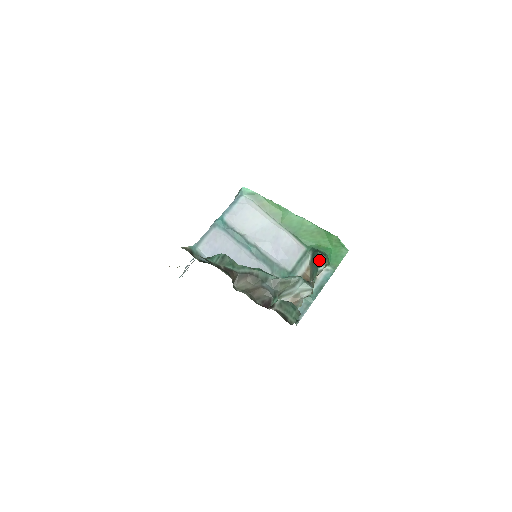
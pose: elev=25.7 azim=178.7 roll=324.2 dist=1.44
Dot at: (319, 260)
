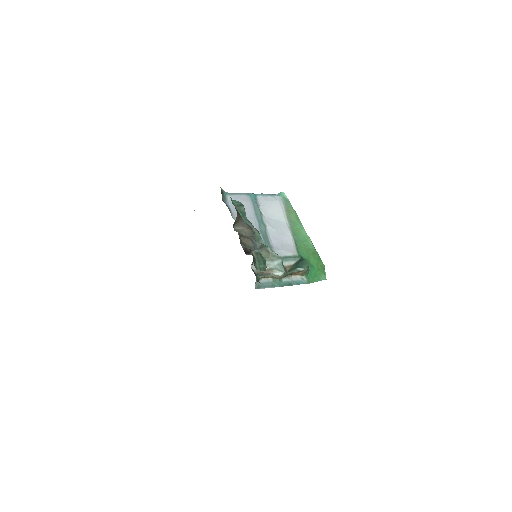
Dot at: (302, 264)
